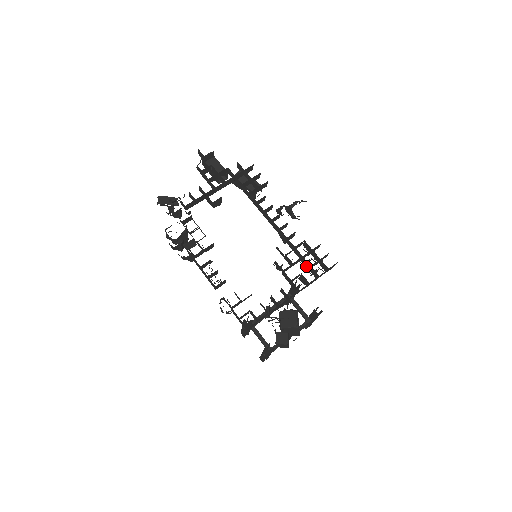
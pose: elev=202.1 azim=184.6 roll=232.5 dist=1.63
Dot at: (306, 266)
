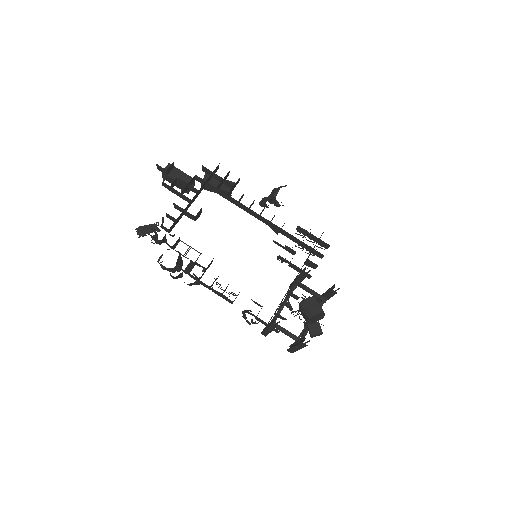
Dot at: (307, 250)
